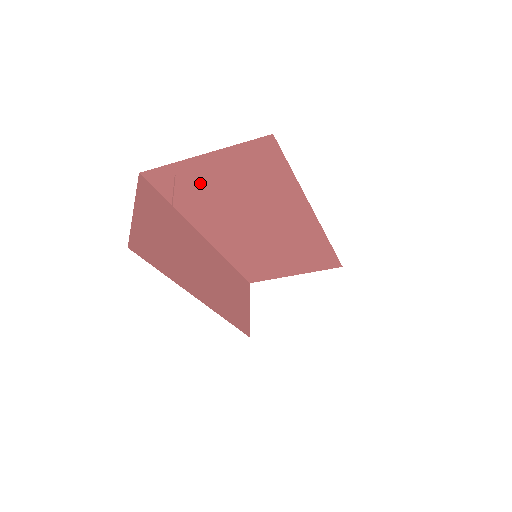
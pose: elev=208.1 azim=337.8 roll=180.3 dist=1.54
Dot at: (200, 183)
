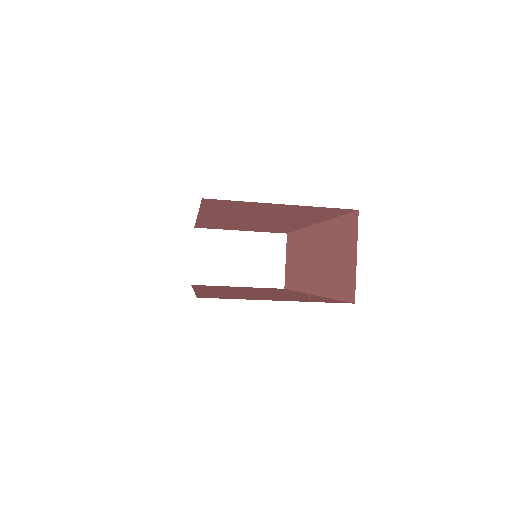
Dot at: (250, 208)
